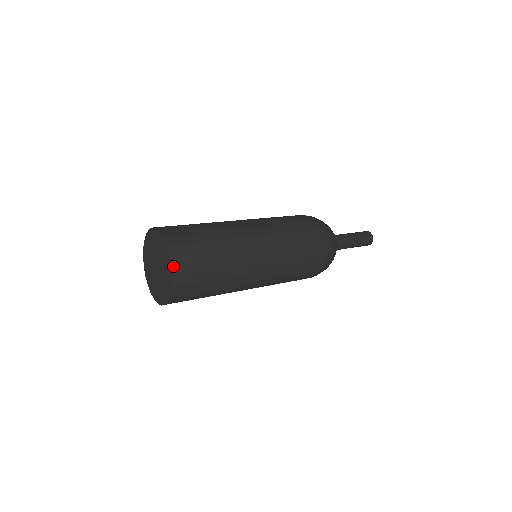
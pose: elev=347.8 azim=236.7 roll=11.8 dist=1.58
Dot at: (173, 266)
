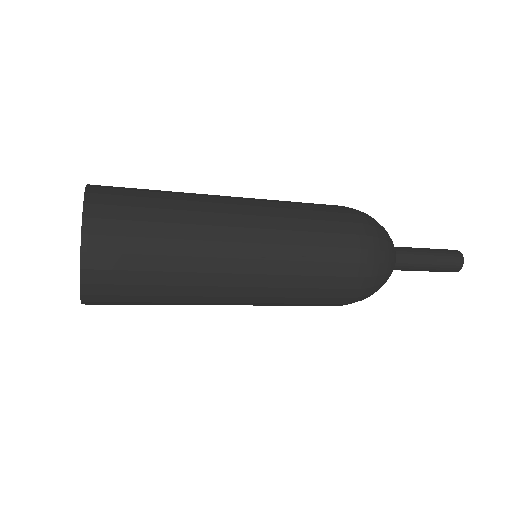
Dot at: (85, 217)
